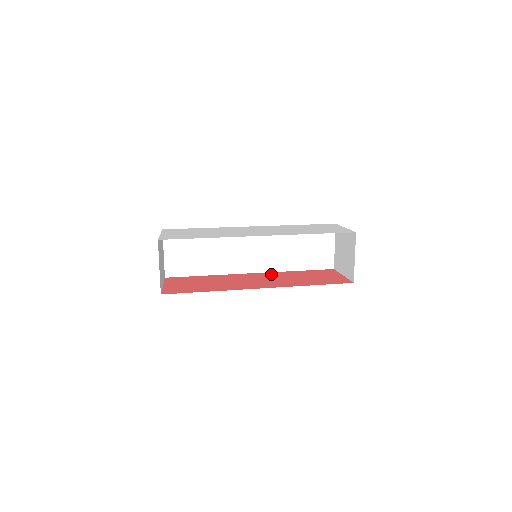
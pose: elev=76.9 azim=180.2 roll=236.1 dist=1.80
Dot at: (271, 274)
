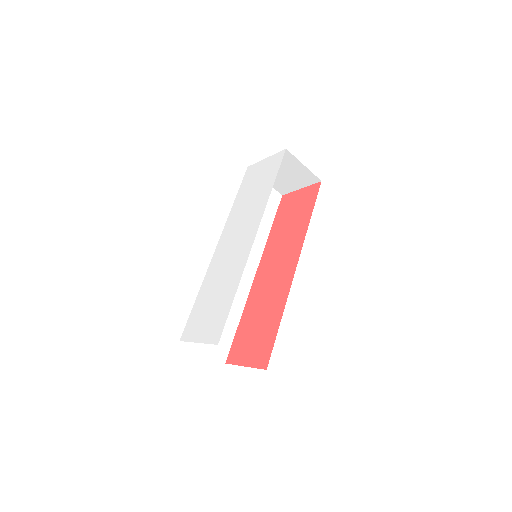
Dot at: (267, 254)
